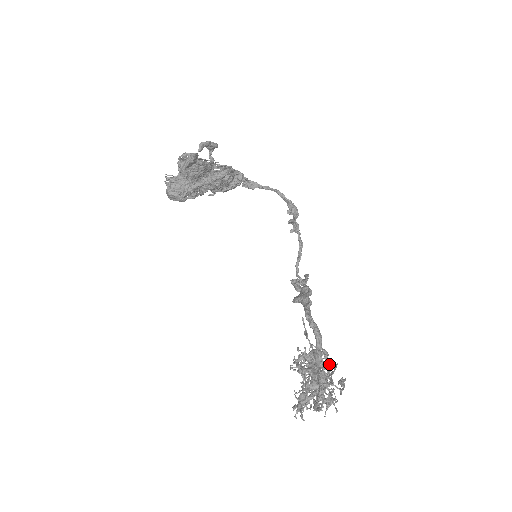
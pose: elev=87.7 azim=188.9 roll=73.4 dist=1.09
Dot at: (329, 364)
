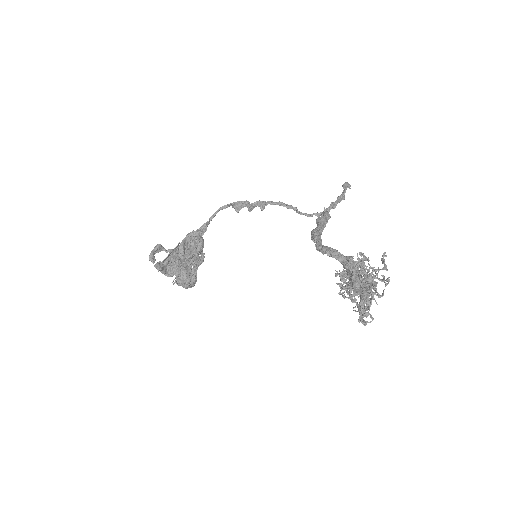
Dot at: (354, 265)
